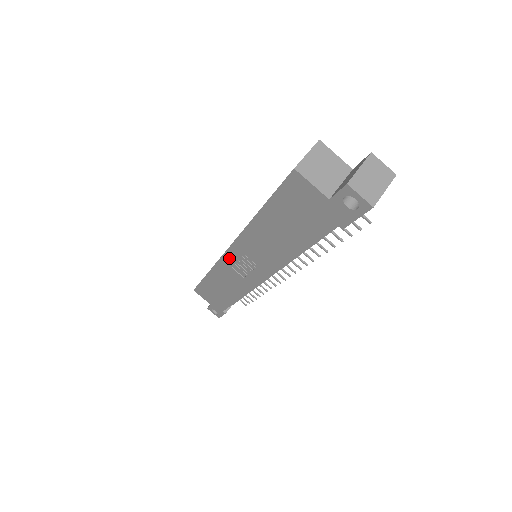
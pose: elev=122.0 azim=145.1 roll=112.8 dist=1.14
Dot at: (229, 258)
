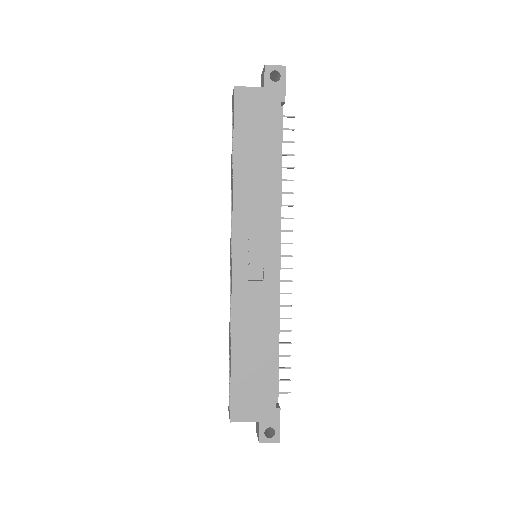
Dot at: (239, 266)
